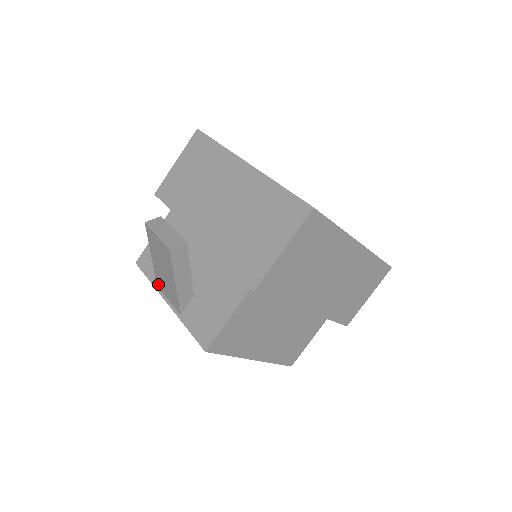
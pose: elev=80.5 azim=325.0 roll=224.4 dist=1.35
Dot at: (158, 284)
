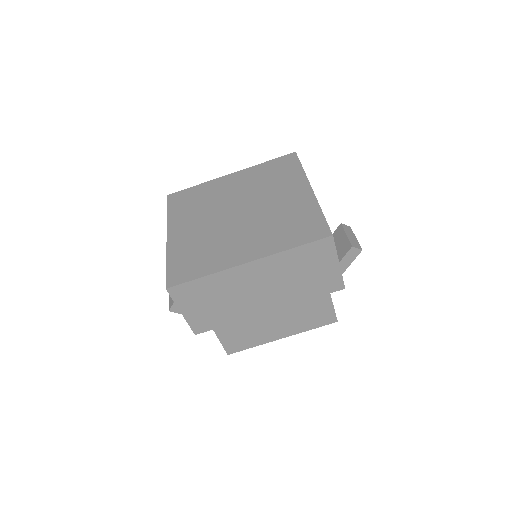
Dot at: occluded
